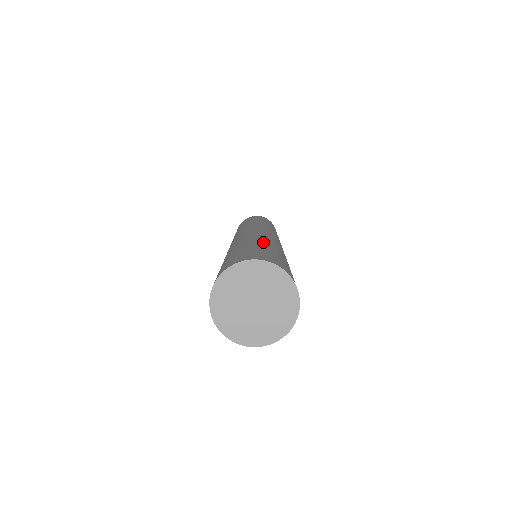
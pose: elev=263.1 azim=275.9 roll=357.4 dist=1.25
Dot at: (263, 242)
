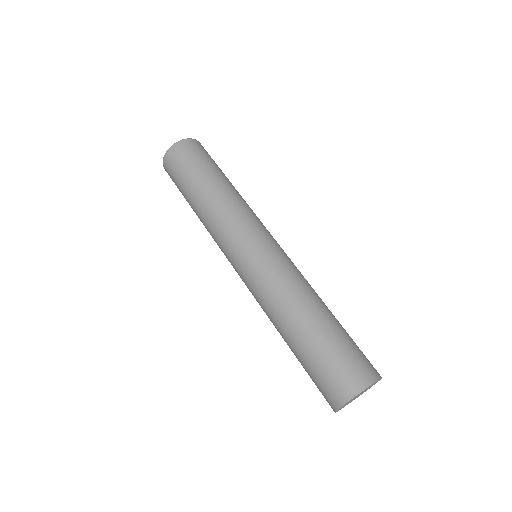
Dot at: (299, 326)
